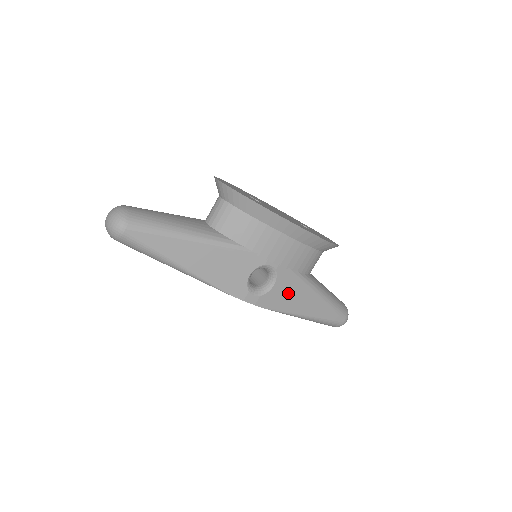
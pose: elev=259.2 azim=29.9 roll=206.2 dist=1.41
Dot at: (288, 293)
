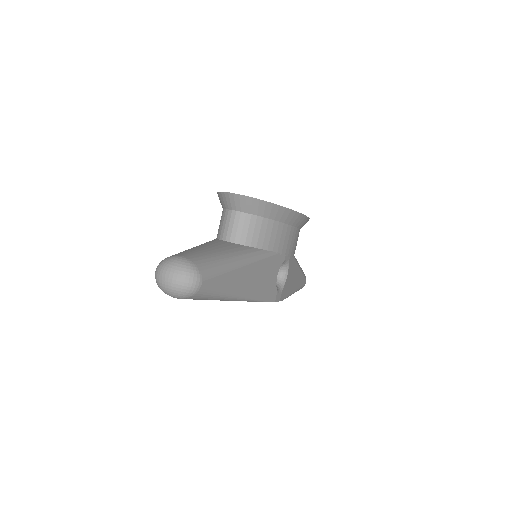
Dot at: (291, 278)
